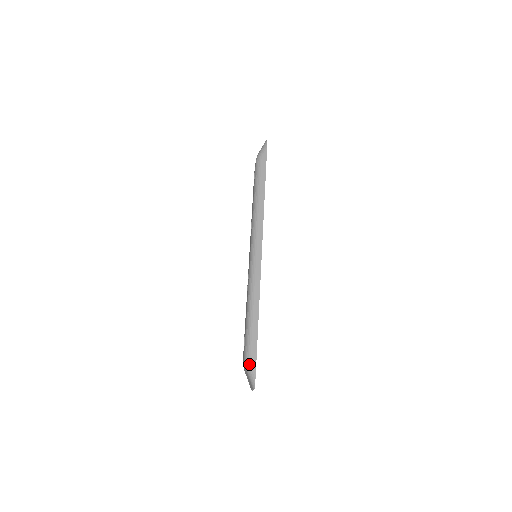
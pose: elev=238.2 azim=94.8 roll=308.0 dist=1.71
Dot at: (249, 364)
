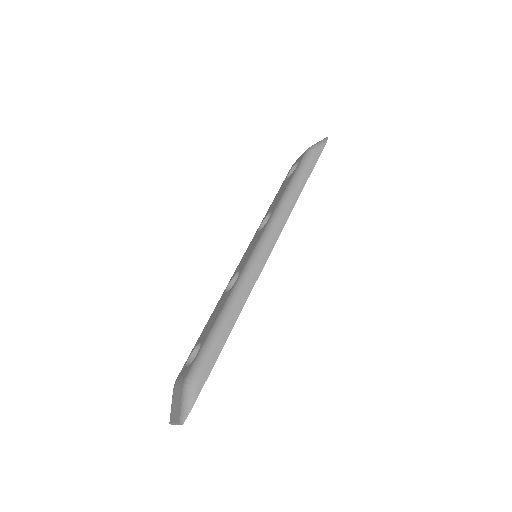
Dot at: (191, 387)
